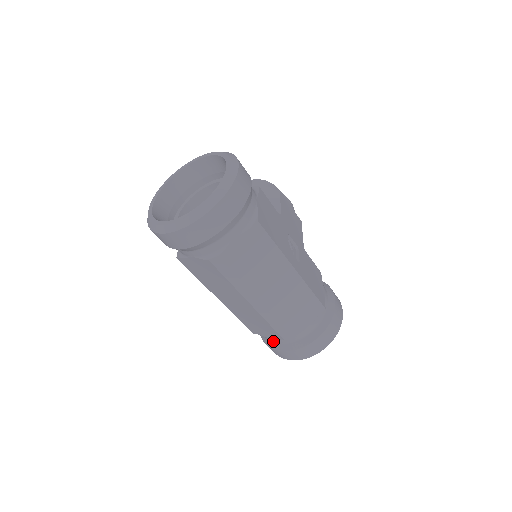
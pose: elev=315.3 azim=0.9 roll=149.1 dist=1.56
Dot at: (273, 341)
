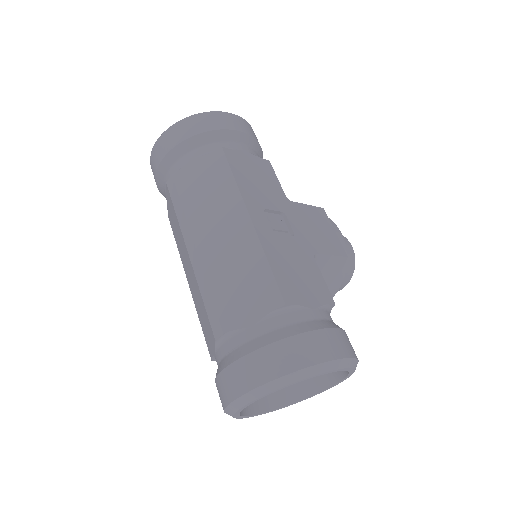
Dot at: (217, 363)
